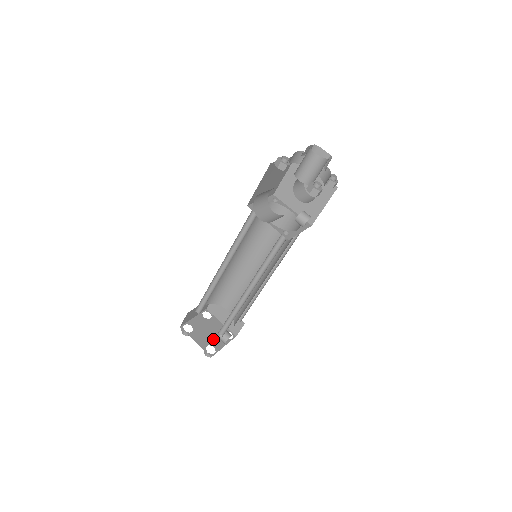
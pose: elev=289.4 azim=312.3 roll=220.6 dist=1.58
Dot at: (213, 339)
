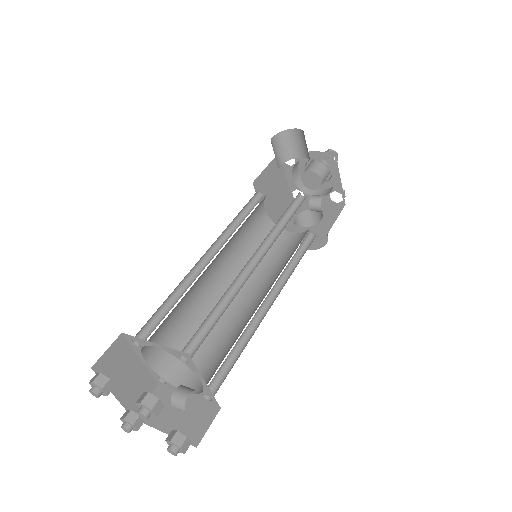
Dot at: occluded
